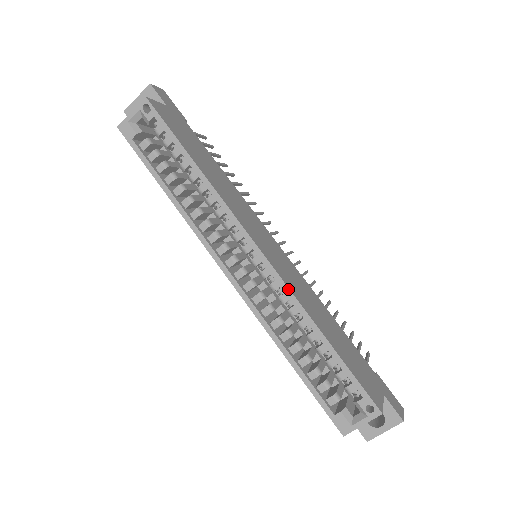
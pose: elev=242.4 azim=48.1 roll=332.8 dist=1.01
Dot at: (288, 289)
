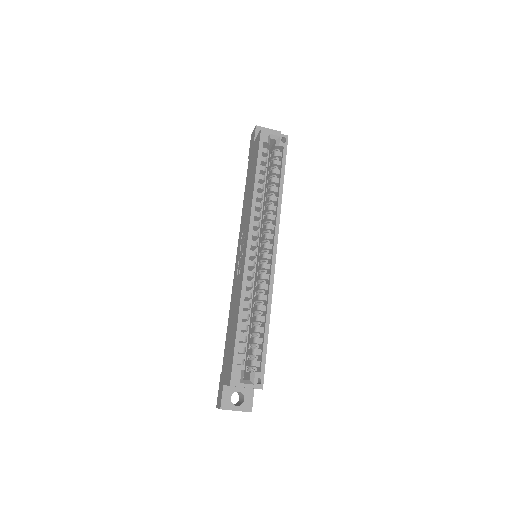
Dot at: occluded
